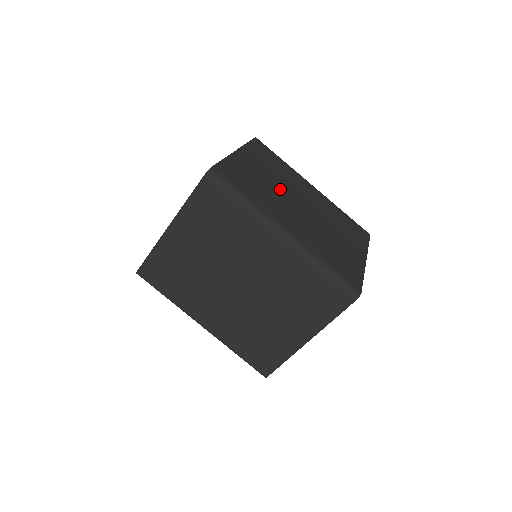
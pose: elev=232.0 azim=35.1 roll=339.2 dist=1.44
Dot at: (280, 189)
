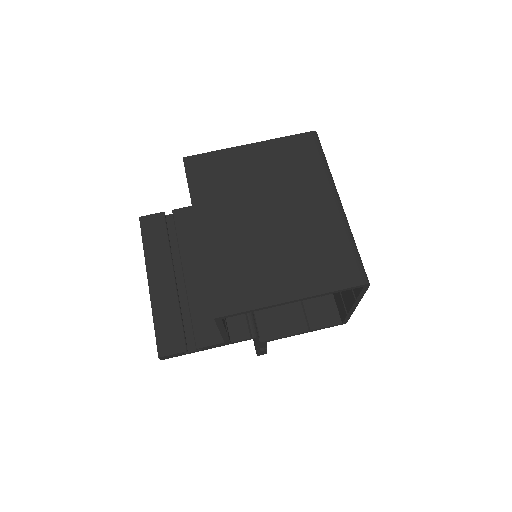
Dot at: occluded
